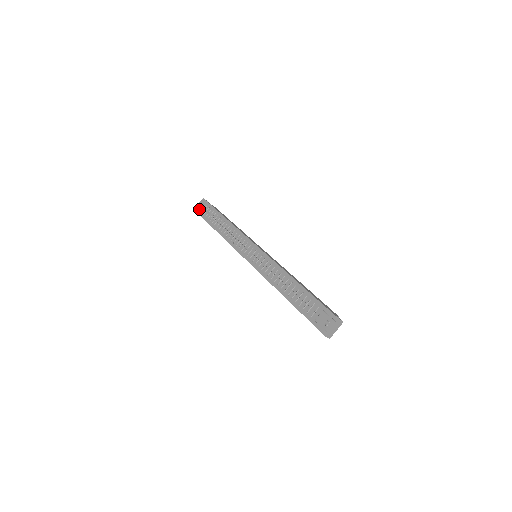
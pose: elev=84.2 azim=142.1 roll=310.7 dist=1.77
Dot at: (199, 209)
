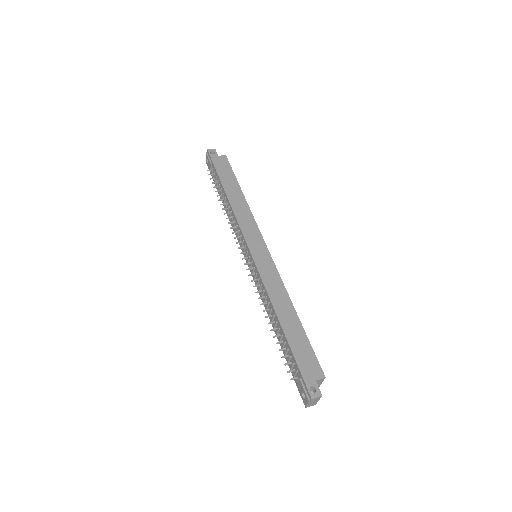
Dot at: occluded
